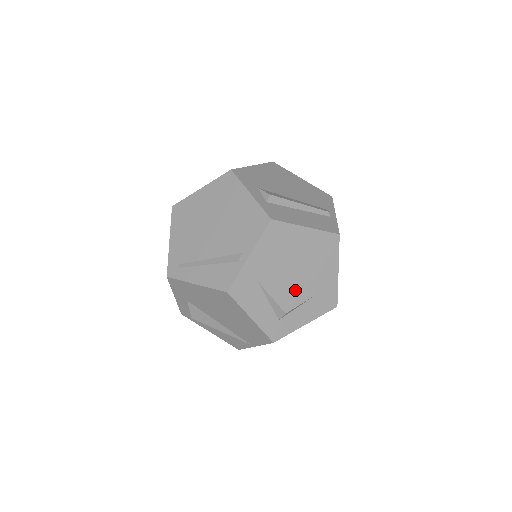
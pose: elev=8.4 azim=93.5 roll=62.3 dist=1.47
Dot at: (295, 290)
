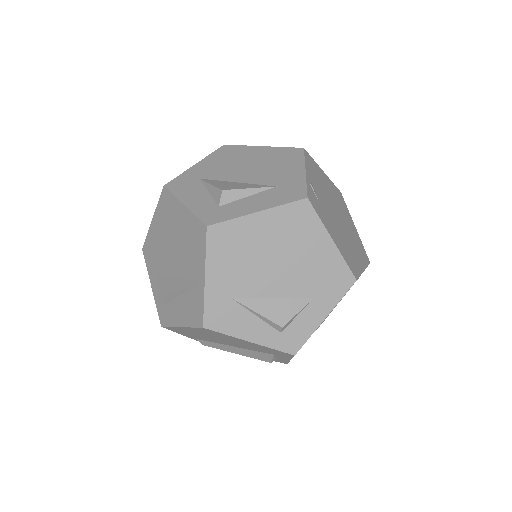
Dot at: (244, 184)
